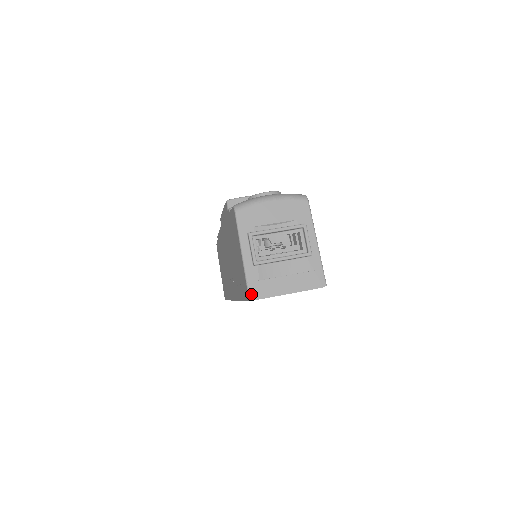
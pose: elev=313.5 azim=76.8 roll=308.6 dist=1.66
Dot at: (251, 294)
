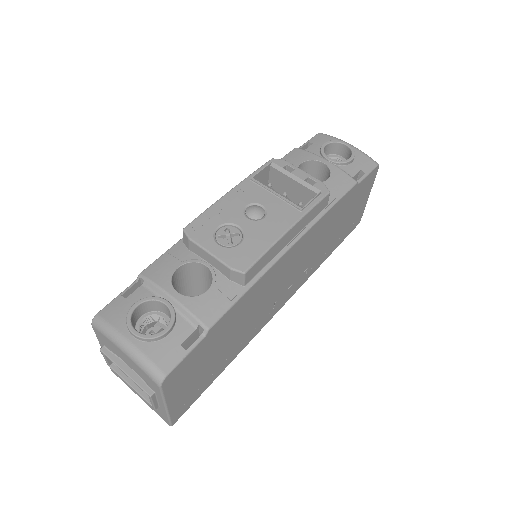
Dot at: (111, 369)
